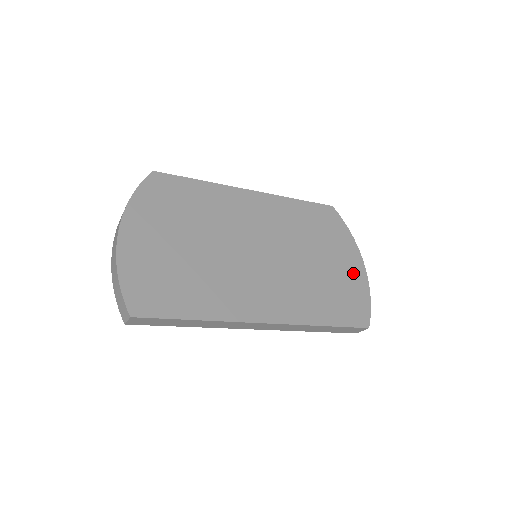
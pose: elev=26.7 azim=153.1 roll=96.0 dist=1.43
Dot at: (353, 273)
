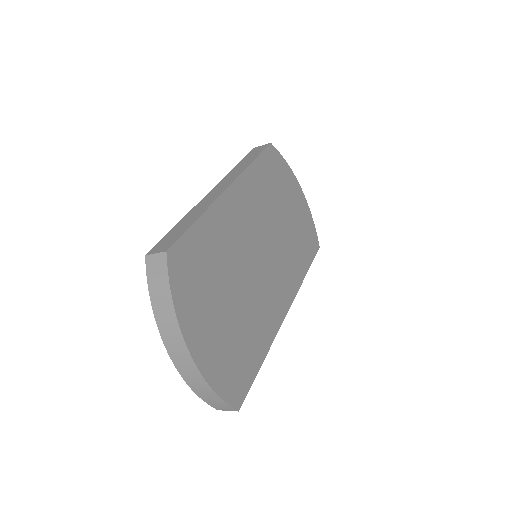
Dot at: (301, 206)
